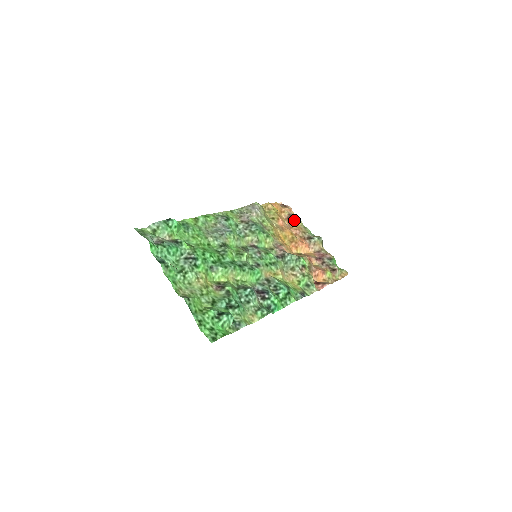
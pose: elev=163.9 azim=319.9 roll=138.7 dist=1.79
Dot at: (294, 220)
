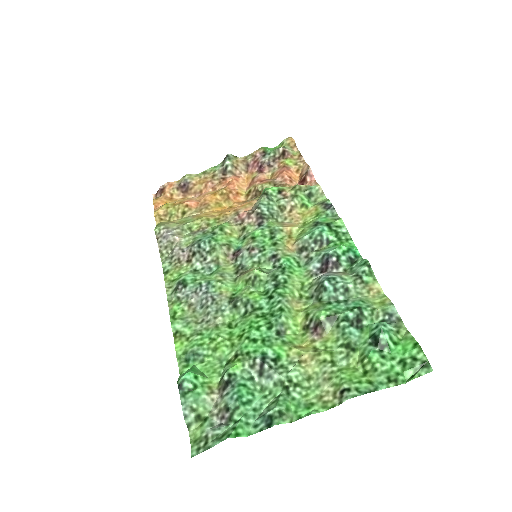
Dot at: (189, 184)
